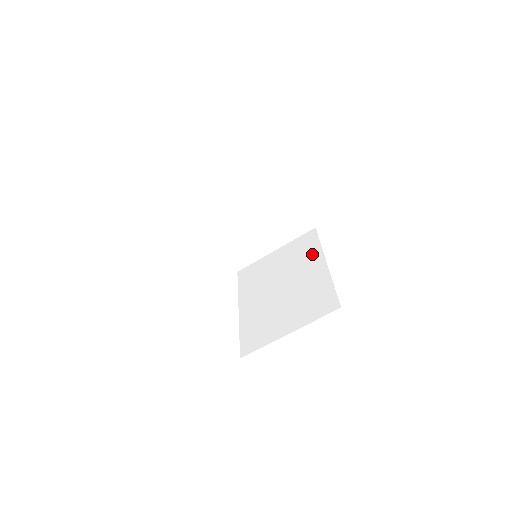
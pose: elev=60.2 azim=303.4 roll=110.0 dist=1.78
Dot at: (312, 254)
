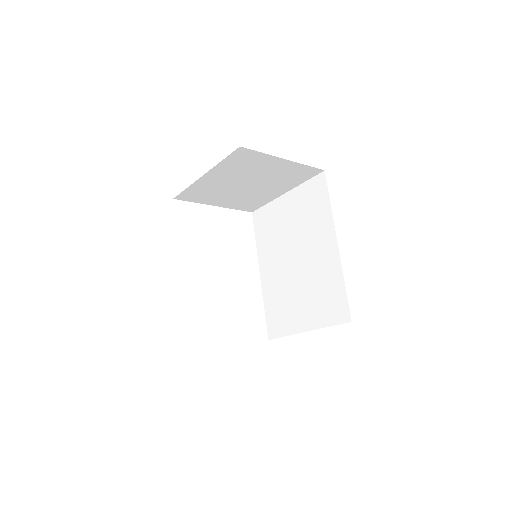
Dot at: (322, 220)
